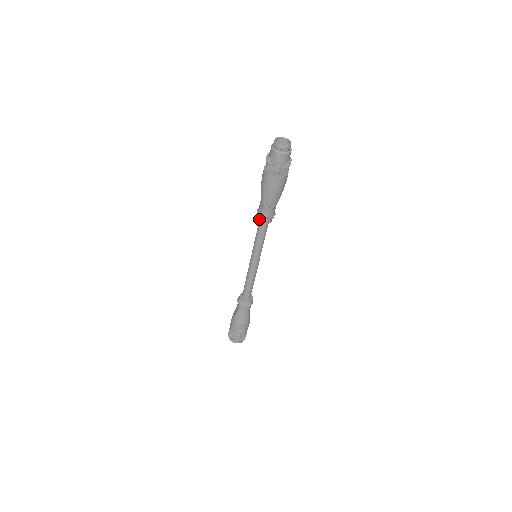
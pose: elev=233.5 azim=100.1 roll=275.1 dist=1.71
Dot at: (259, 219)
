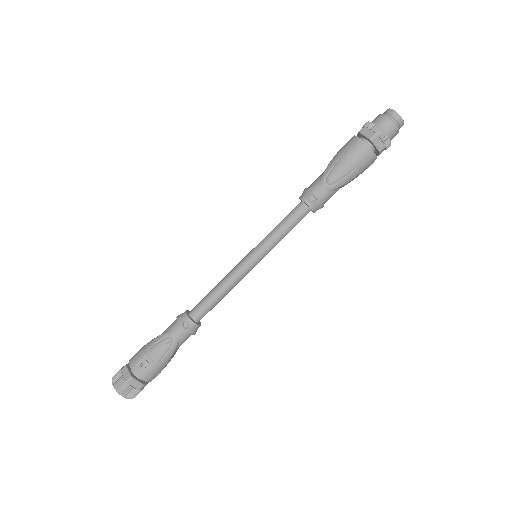
Dot at: (303, 196)
